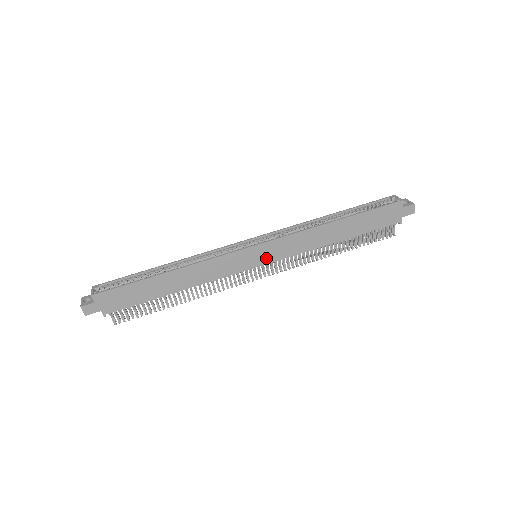
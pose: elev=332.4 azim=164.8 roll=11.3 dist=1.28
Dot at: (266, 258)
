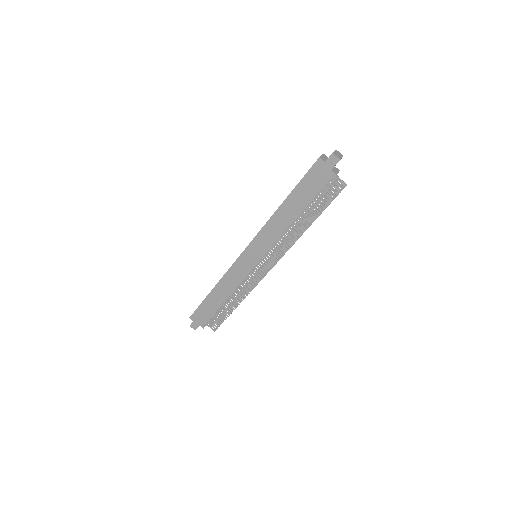
Dot at: (258, 255)
